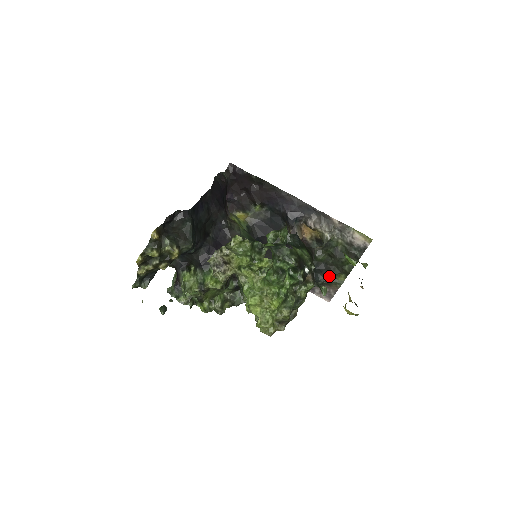
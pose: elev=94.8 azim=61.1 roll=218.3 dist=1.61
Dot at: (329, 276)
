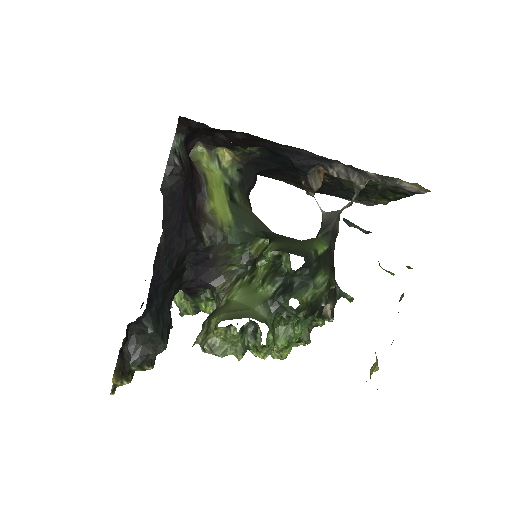
Dot at: (367, 197)
